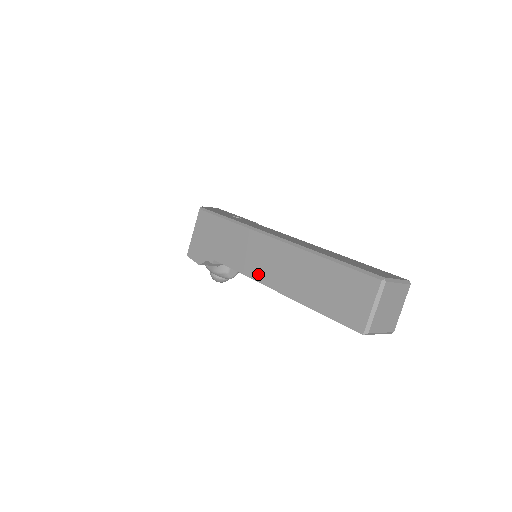
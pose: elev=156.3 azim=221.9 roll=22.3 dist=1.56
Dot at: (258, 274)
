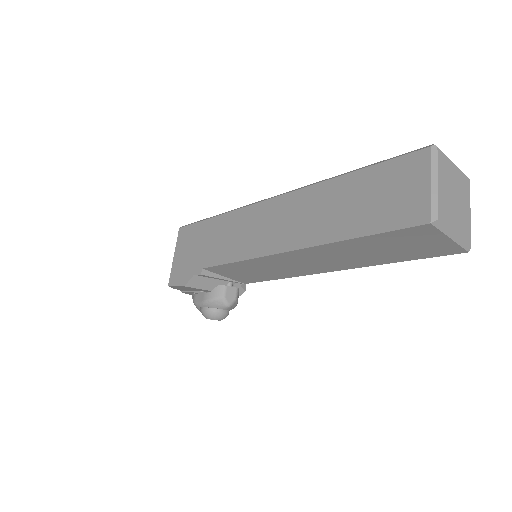
Dot at: (261, 247)
